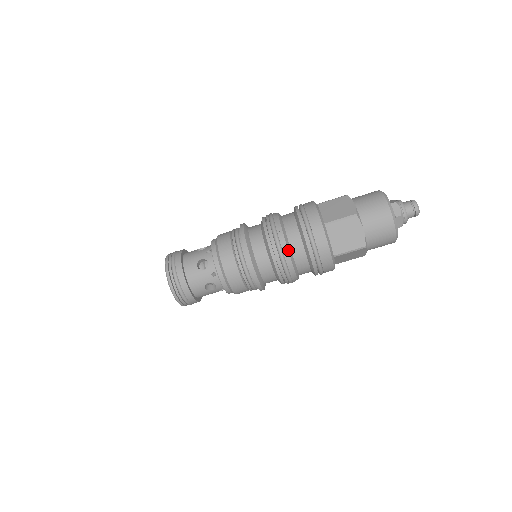
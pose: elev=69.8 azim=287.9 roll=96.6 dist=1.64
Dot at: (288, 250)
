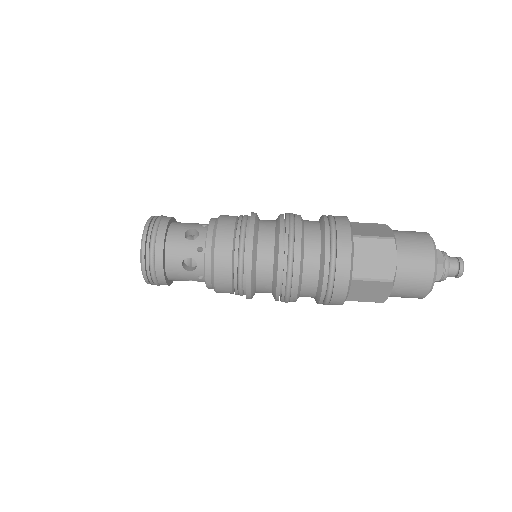
Dot at: occluded
